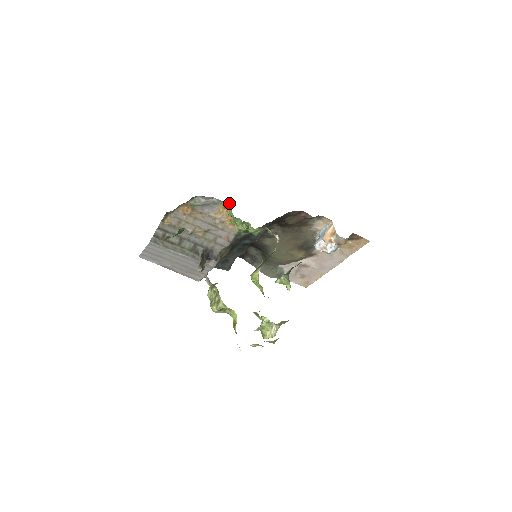
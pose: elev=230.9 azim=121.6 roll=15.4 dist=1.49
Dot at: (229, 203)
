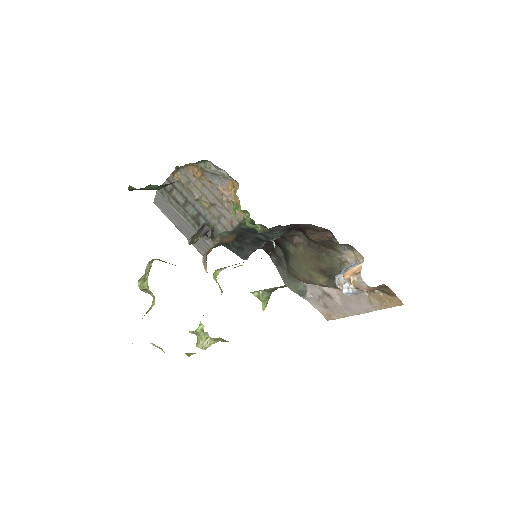
Dot at: occluded
